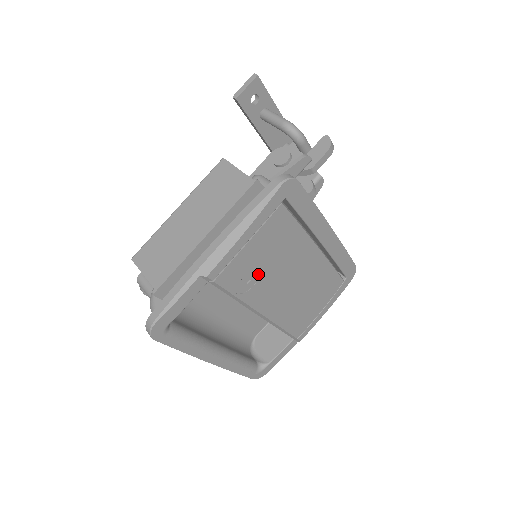
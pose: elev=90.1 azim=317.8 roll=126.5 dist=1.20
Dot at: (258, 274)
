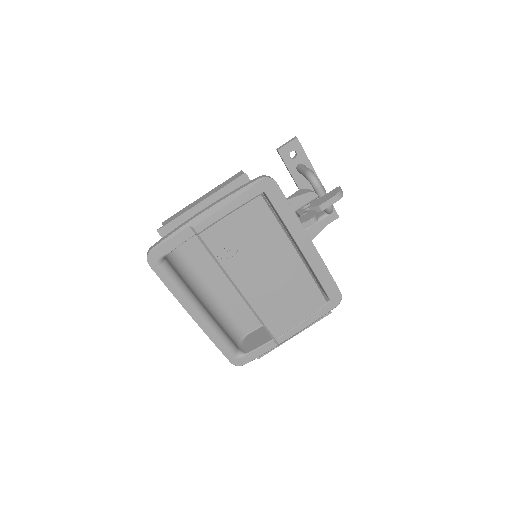
Dot at: (237, 248)
